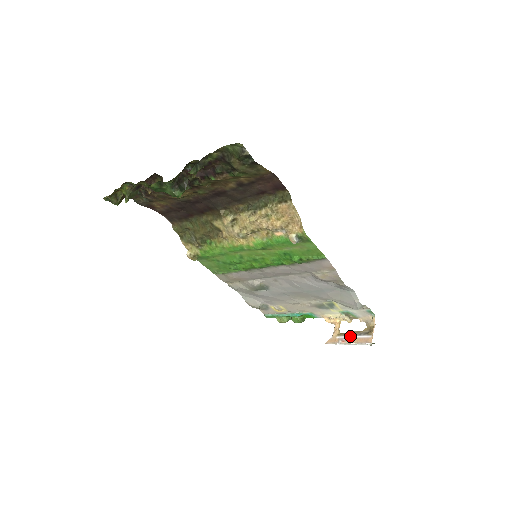
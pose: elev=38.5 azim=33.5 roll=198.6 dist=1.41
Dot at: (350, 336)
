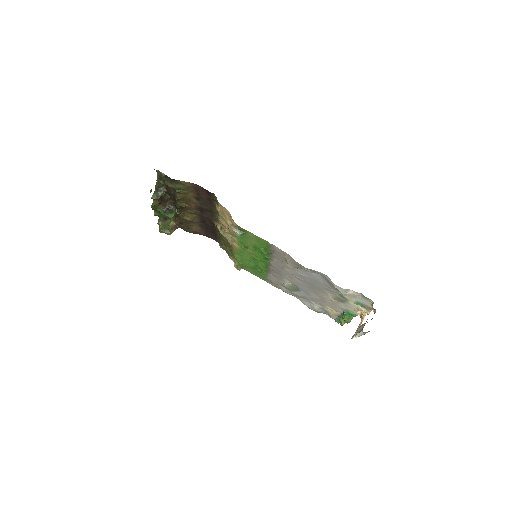
Dot at: (360, 327)
